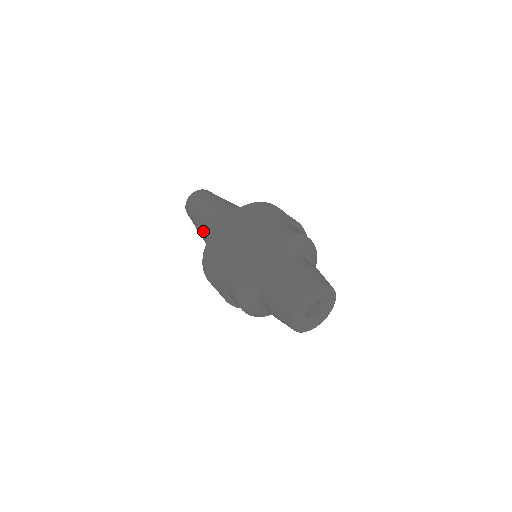
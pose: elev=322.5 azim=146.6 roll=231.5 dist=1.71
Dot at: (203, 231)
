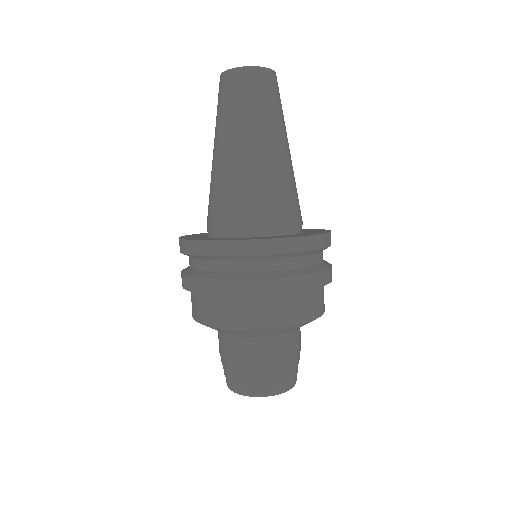
Dot at: (229, 166)
